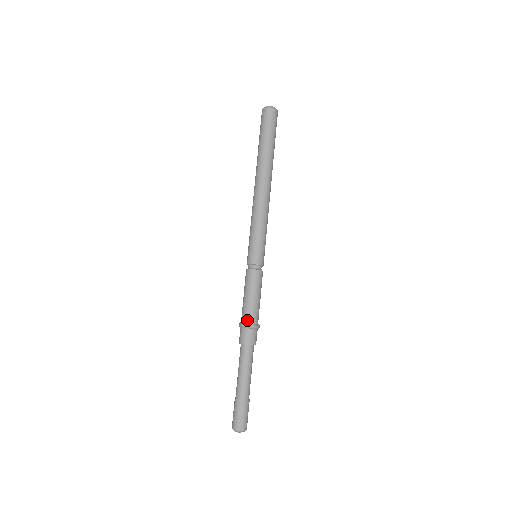
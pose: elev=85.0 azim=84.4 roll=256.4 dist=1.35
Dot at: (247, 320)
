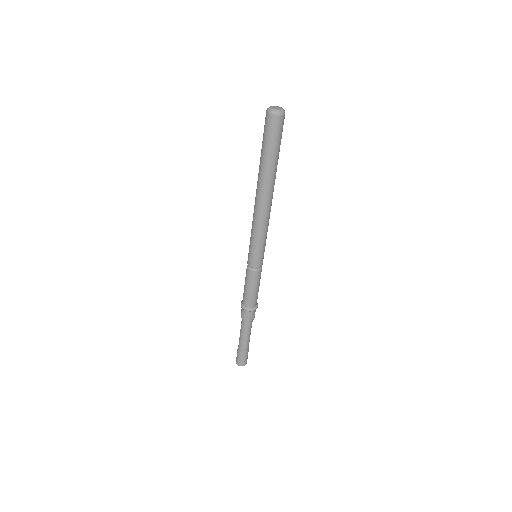
Dot at: (247, 306)
